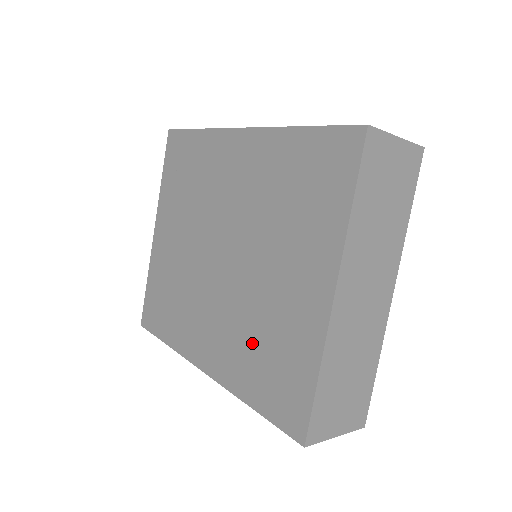
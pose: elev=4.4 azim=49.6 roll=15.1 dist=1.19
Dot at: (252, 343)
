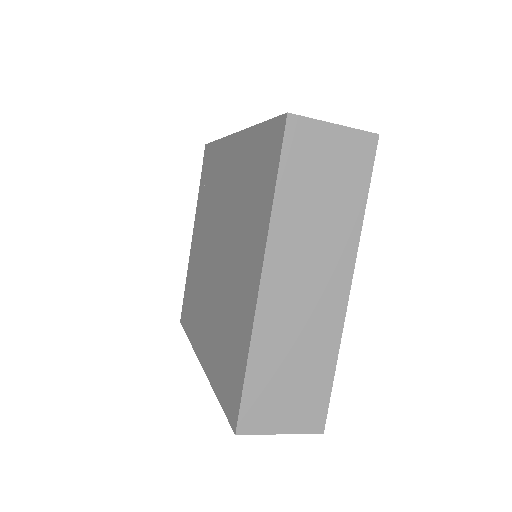
Dot at: (221, 333)
